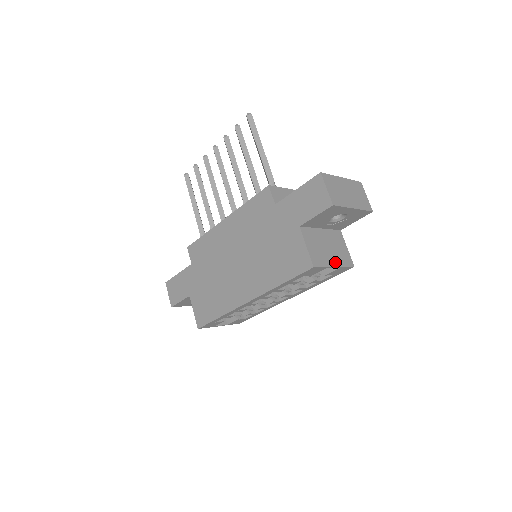
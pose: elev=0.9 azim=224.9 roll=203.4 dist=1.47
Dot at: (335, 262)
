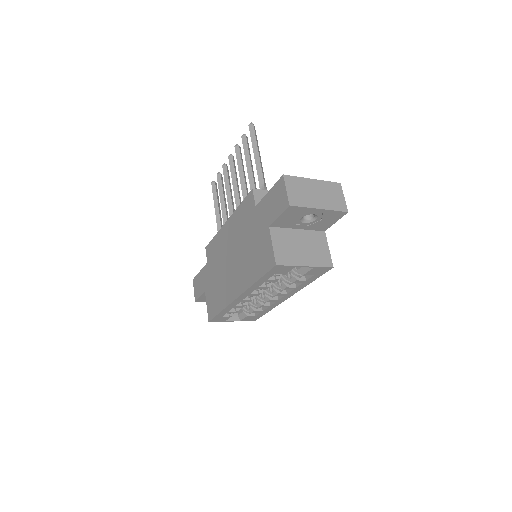
Dot at: (307, 262)
